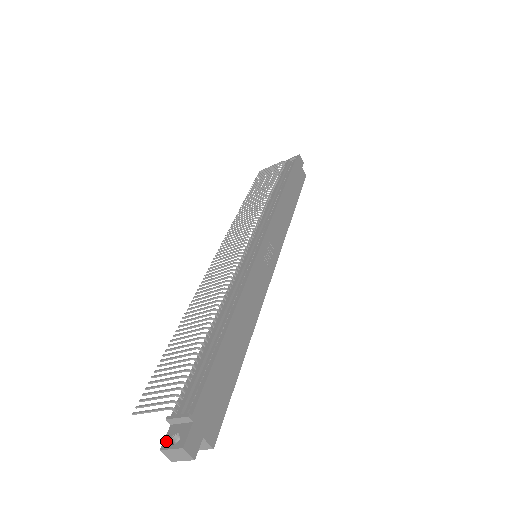
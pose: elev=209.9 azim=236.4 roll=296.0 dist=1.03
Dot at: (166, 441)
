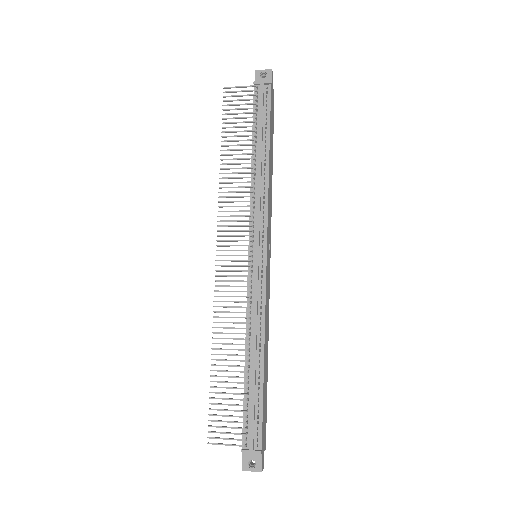
Dot at: (245, 465)
